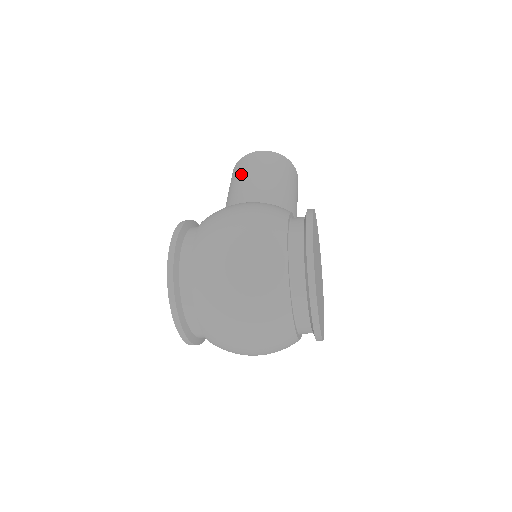
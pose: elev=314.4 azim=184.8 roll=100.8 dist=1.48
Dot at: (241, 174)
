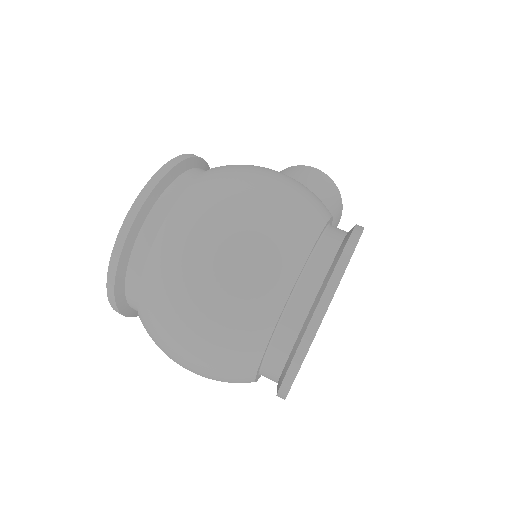
Dot at: (287, 173)
